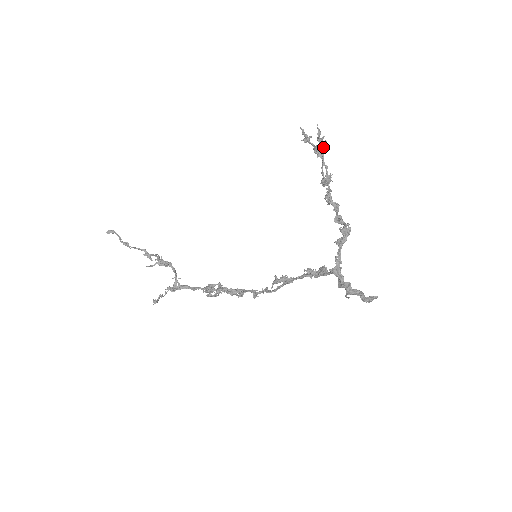
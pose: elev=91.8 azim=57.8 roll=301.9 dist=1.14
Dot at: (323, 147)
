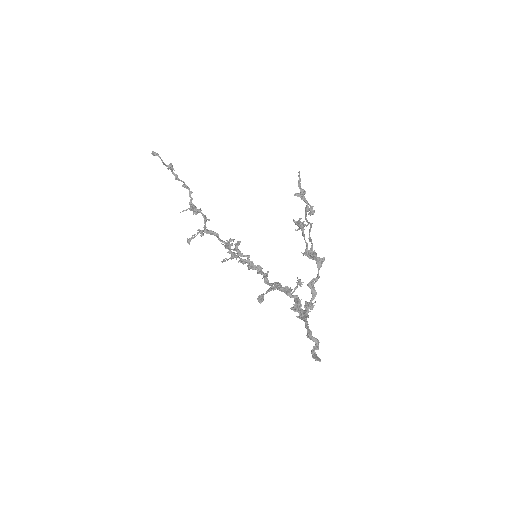
Dot at: (303, 231)
